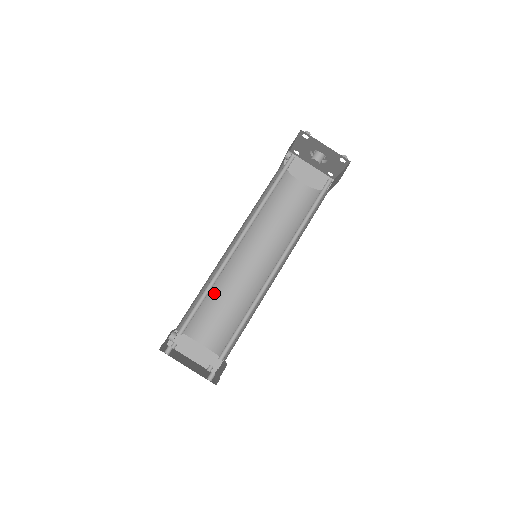
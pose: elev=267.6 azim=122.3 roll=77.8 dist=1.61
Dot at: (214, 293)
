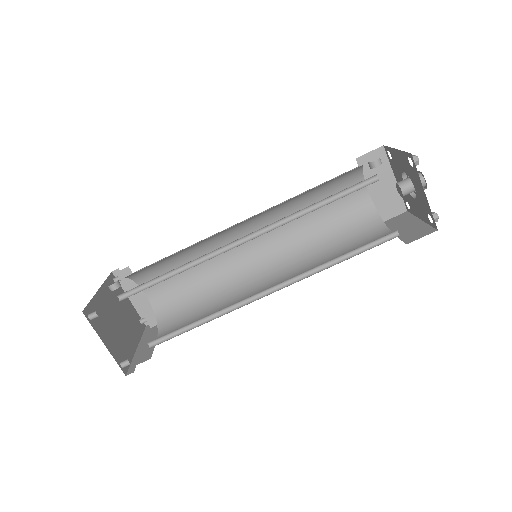
Dot at: (189, 257)
